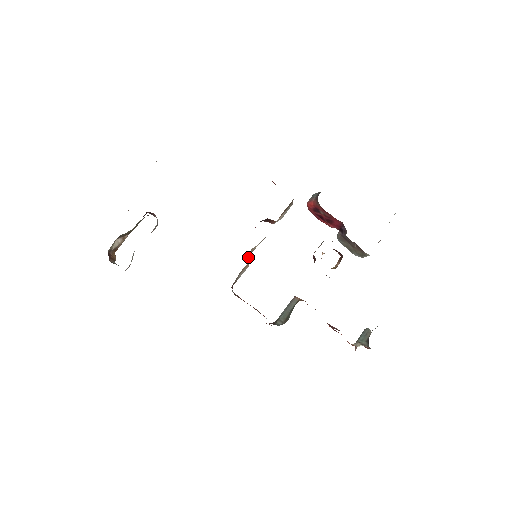
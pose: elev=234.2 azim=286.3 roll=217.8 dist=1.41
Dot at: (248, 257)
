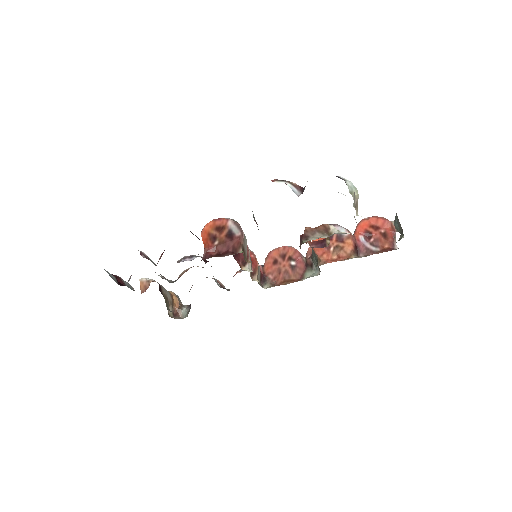
Dot at: (251, 264)
